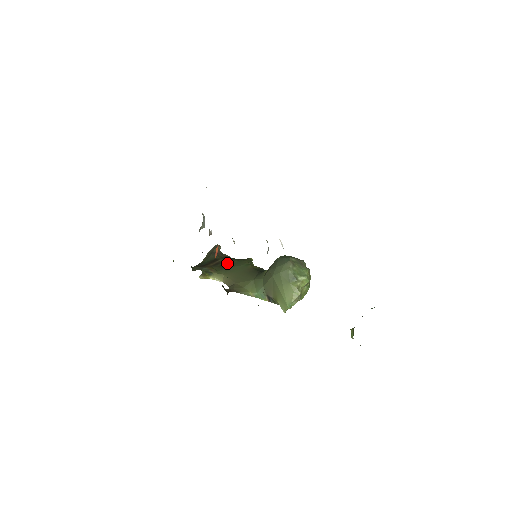
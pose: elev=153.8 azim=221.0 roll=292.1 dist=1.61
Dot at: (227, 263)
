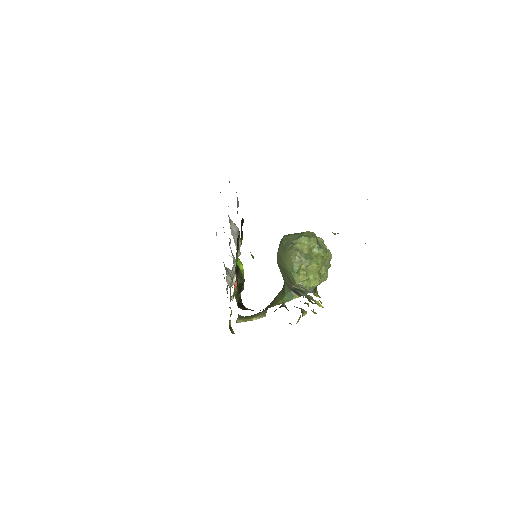
Dot at: occluded
